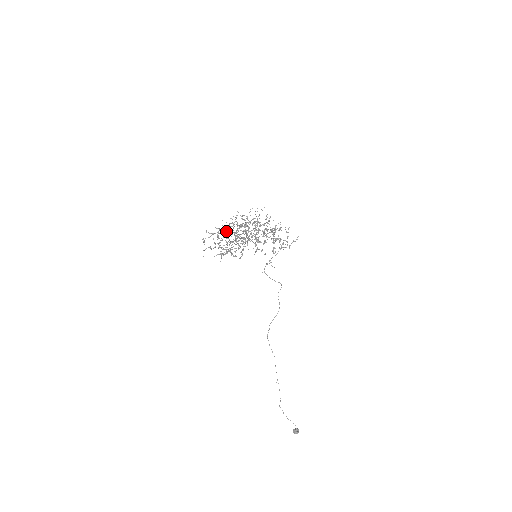
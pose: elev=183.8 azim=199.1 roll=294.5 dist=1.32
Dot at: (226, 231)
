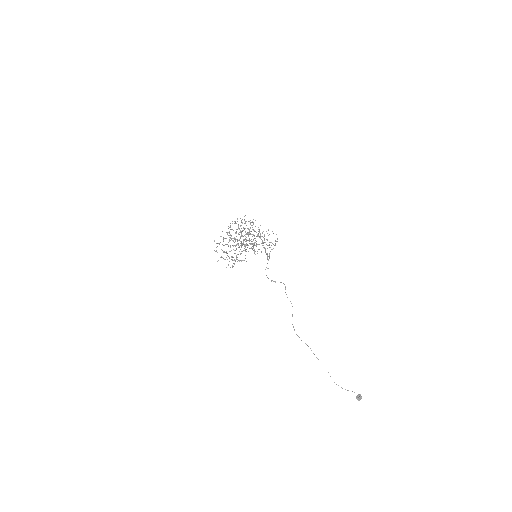
Dot at: occluded
